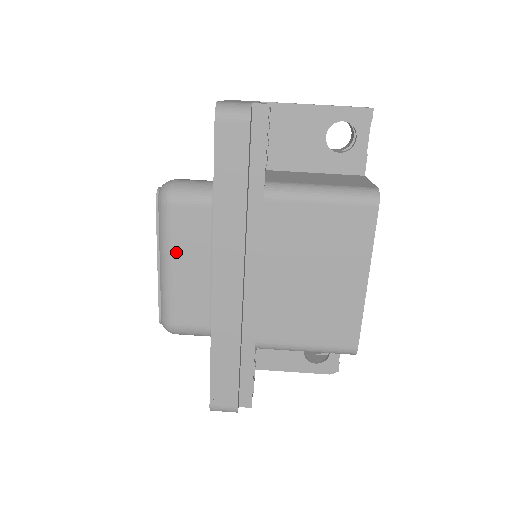
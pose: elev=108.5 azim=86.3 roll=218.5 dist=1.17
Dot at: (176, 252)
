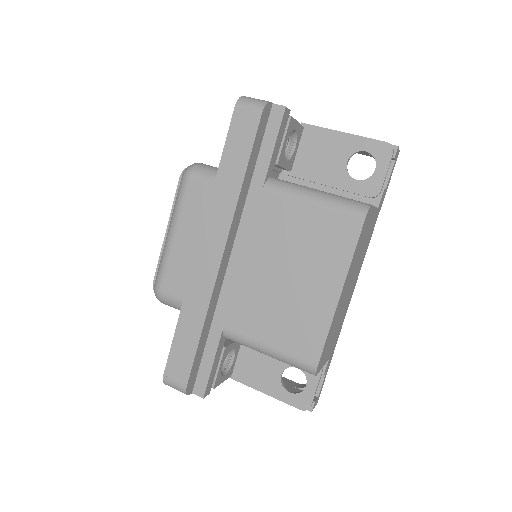
Dot at: (181, 222)
